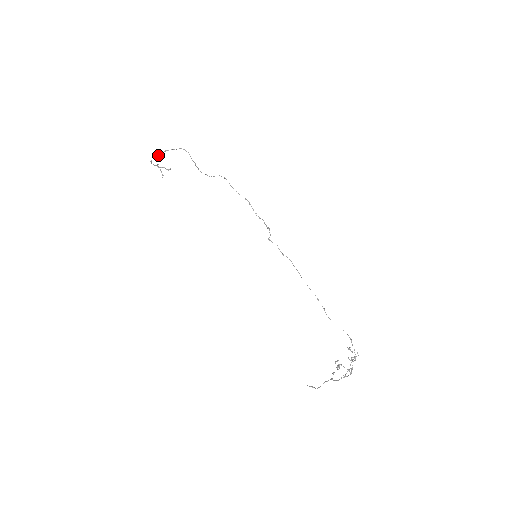
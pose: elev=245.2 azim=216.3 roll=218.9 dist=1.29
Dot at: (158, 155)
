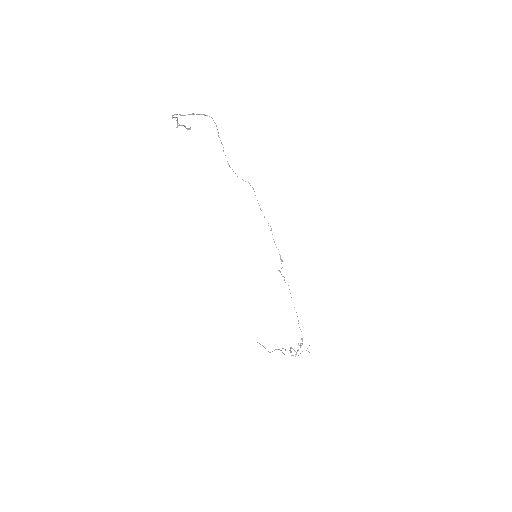
Dot at: occluded
